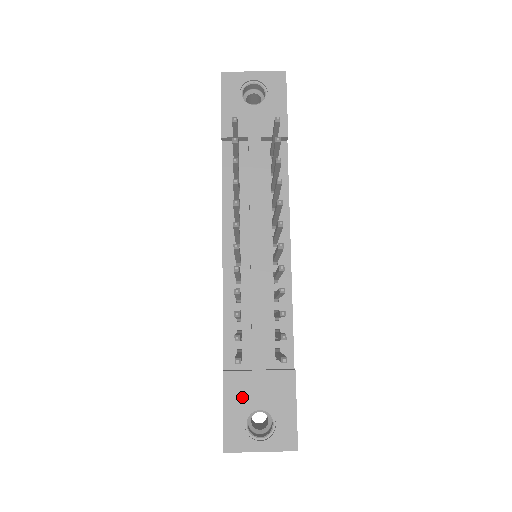
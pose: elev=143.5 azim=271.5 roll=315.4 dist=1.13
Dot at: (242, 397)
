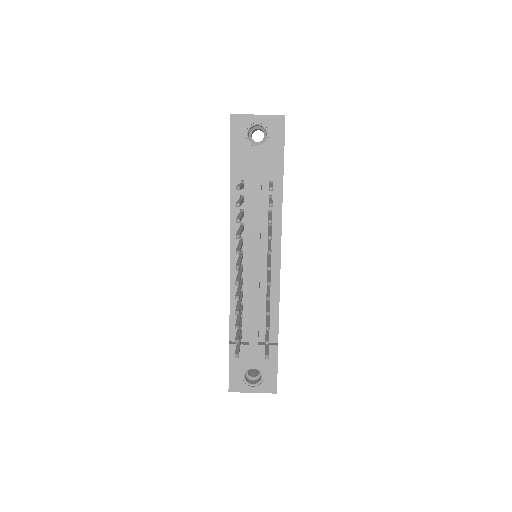
Dot at: (241, 360)
